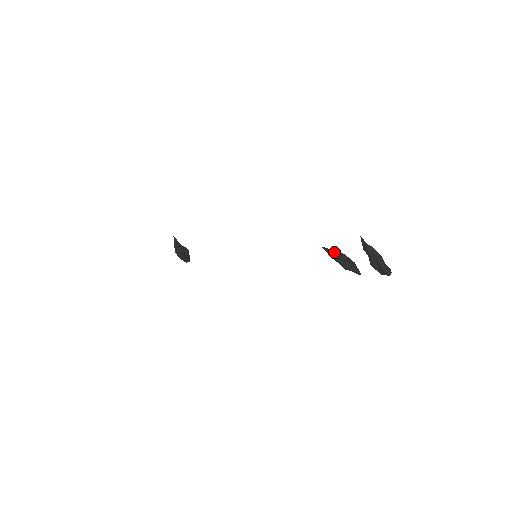
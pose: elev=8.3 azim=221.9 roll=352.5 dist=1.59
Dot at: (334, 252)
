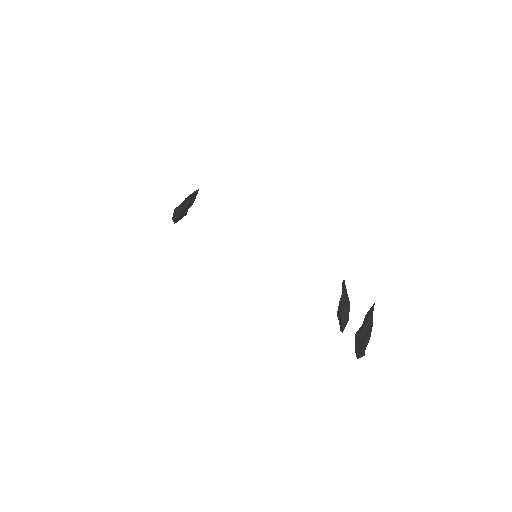
Dot at: occluded
